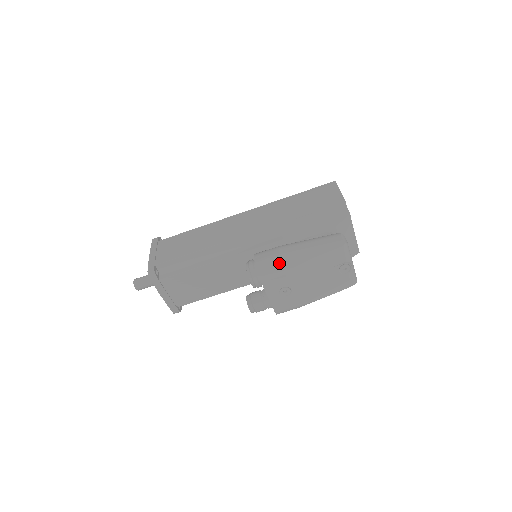
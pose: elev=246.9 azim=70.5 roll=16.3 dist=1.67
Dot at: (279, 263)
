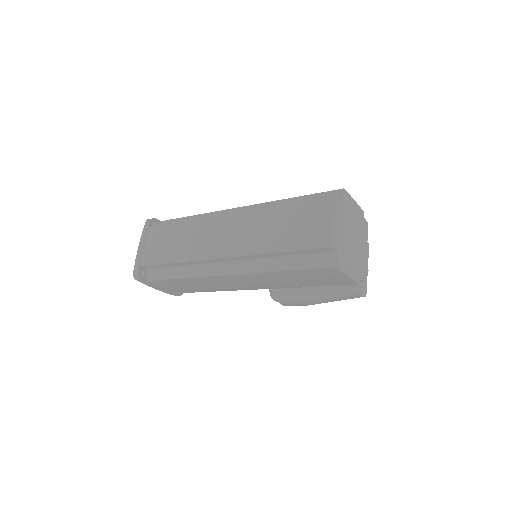
Dot at: occluded
